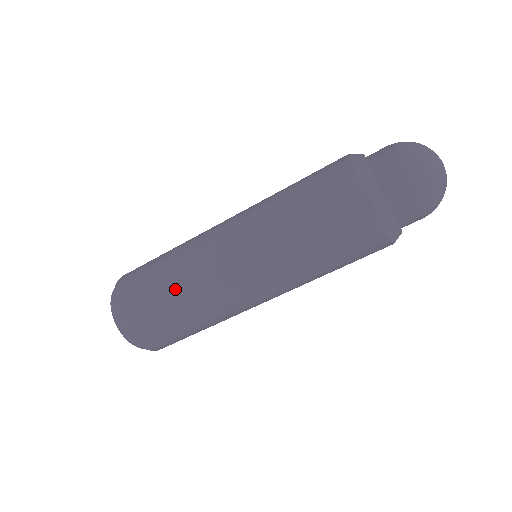
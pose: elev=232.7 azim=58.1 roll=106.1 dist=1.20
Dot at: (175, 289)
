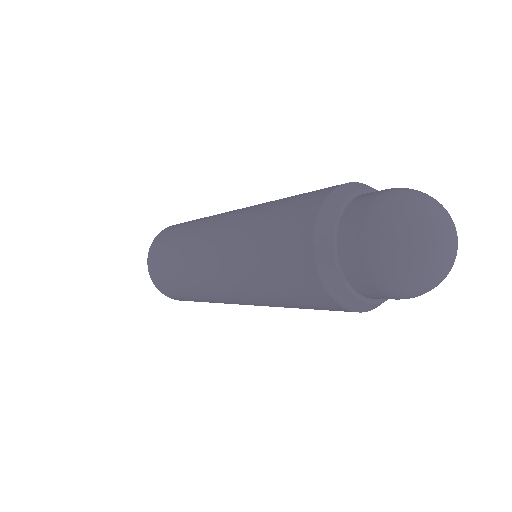
Dot at: (176, 256)
